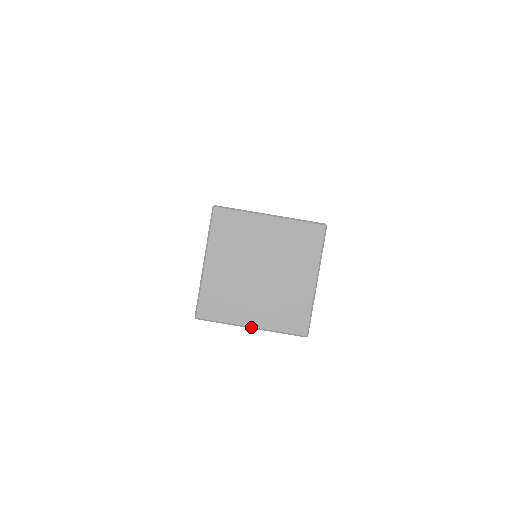
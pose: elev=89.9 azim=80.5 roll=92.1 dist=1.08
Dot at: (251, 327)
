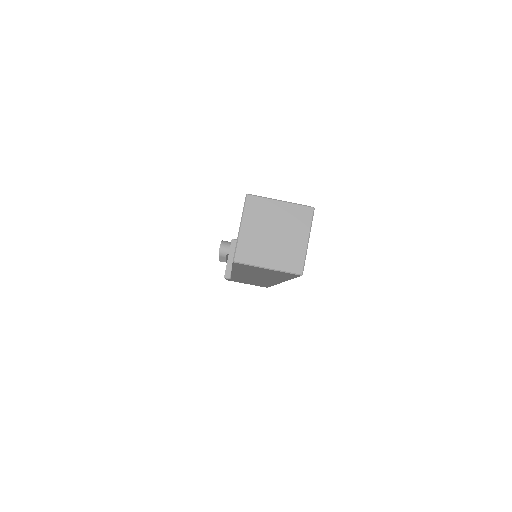
Dot at: (268, 268)
